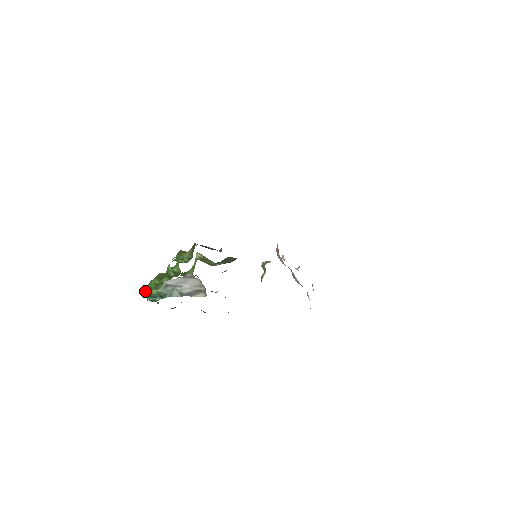
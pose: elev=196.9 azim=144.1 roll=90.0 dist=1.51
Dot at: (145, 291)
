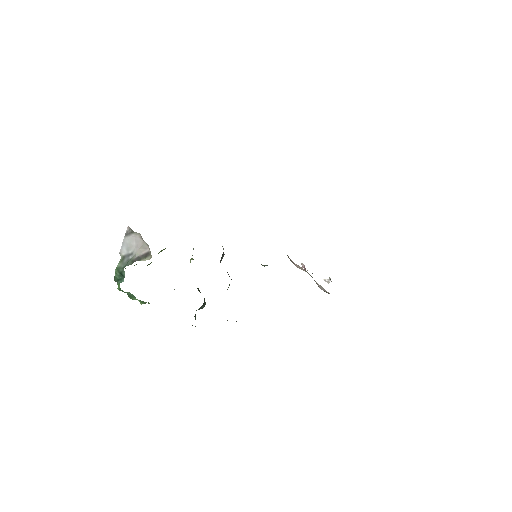
Dot at: occluded
